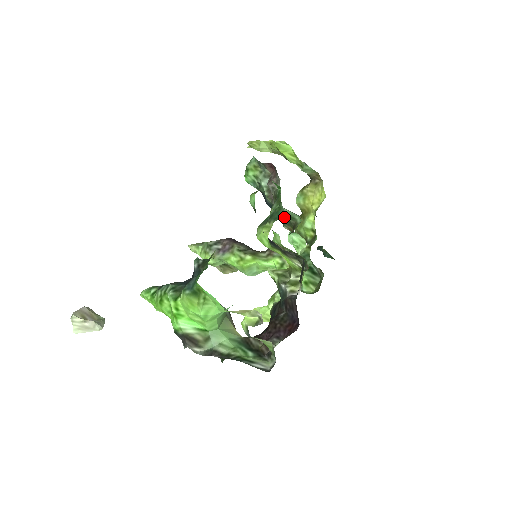
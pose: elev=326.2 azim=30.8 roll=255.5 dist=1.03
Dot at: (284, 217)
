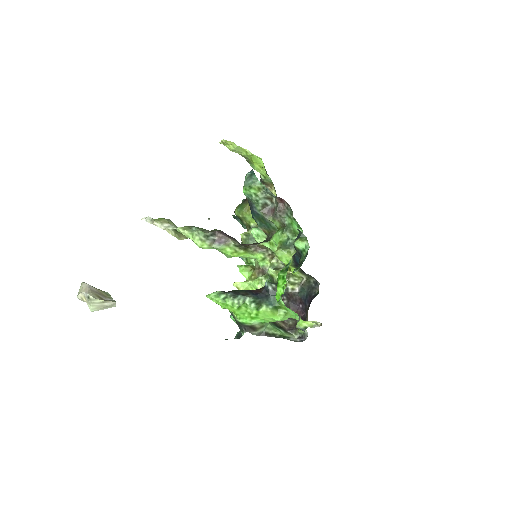
Dot at: (267, 225)
